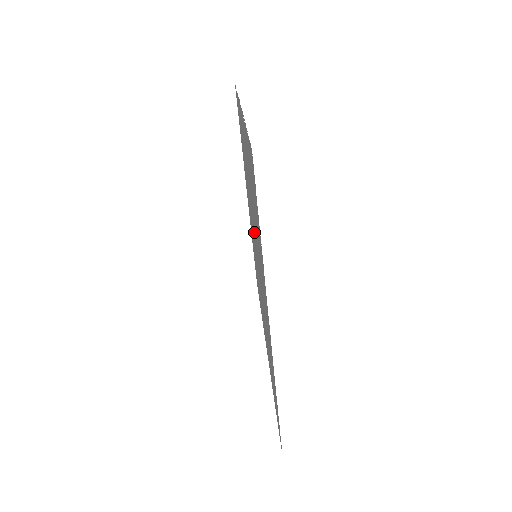
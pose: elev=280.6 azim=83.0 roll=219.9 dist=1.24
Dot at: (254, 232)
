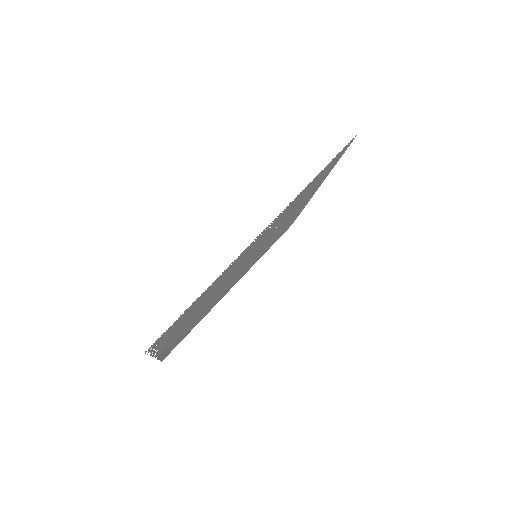
Dot at: (239, 269)
